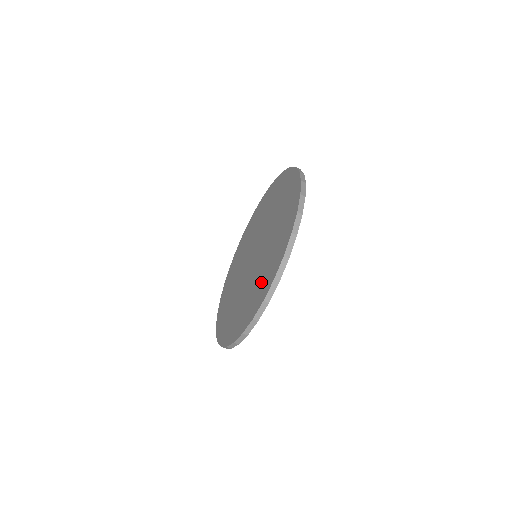
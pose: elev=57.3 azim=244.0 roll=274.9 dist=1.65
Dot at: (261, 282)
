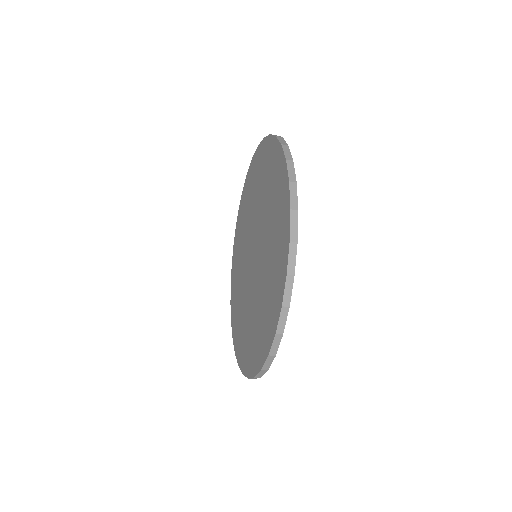
Dot at: (246, 340)
